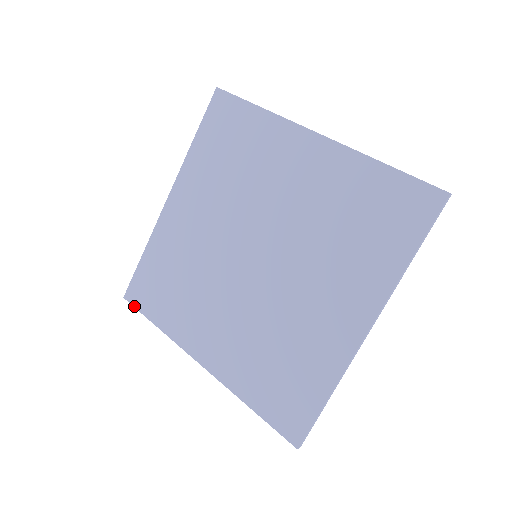
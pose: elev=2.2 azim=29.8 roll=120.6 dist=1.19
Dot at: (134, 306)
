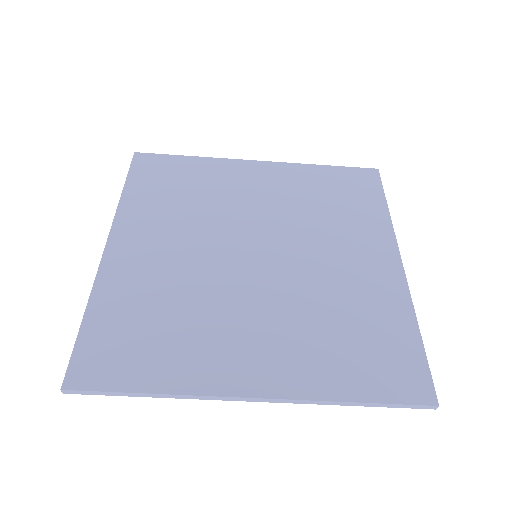
Dot at: (91, 389)
